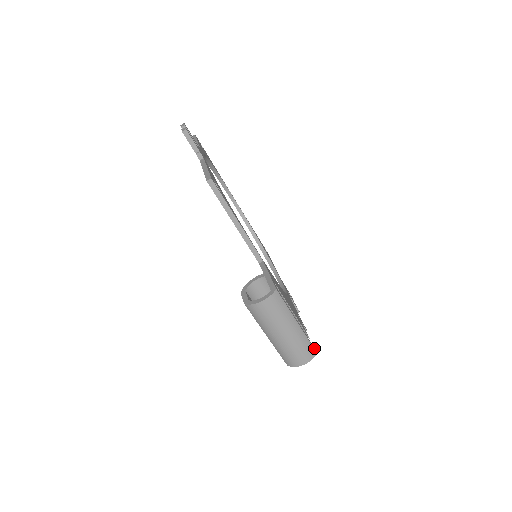
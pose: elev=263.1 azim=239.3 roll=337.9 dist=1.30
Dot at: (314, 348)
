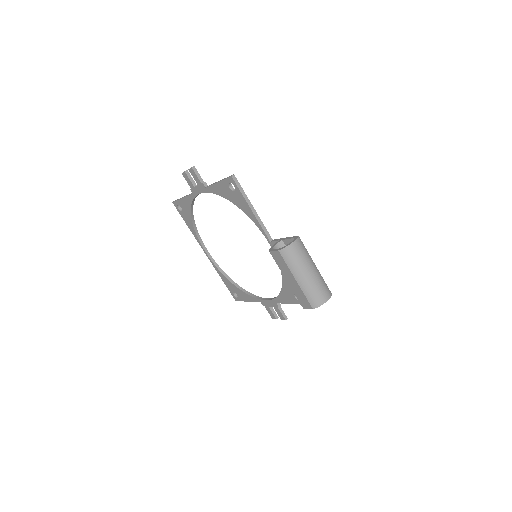
Dot at: occluded
